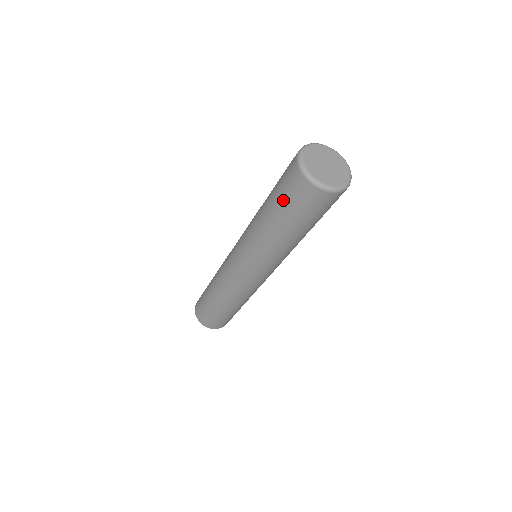
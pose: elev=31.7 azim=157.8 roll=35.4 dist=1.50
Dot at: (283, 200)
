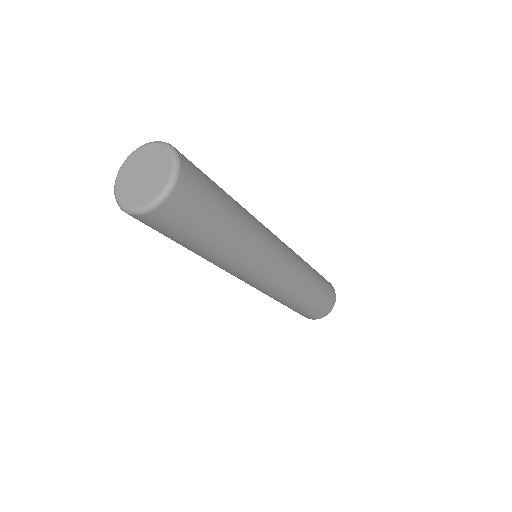
Dot at: (164, 235)
